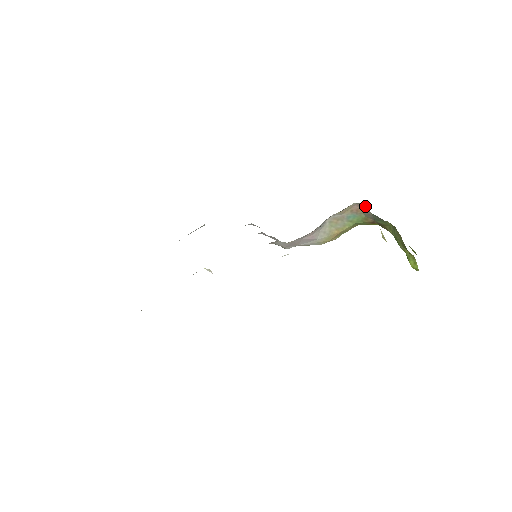
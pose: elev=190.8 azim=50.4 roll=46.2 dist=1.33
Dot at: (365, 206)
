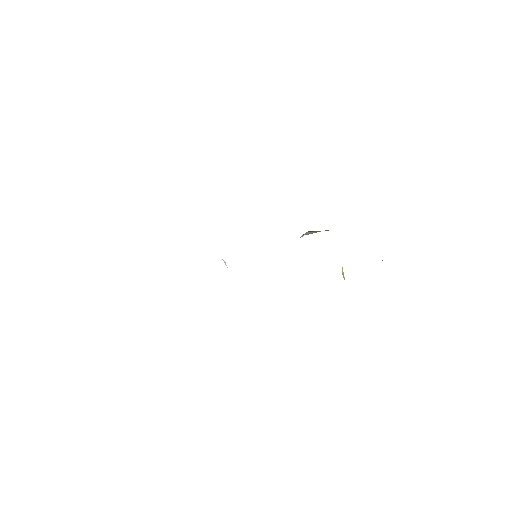
Dot at: occluded
